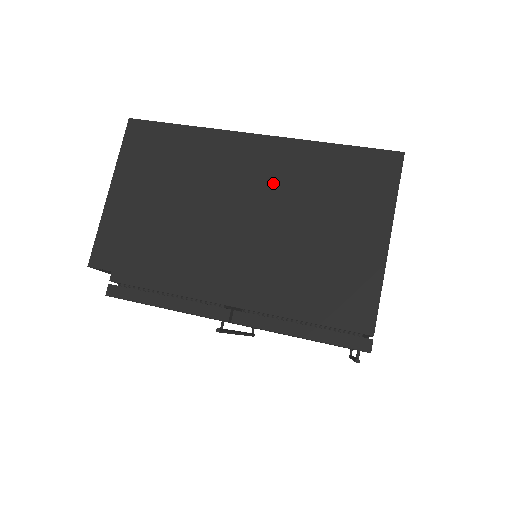
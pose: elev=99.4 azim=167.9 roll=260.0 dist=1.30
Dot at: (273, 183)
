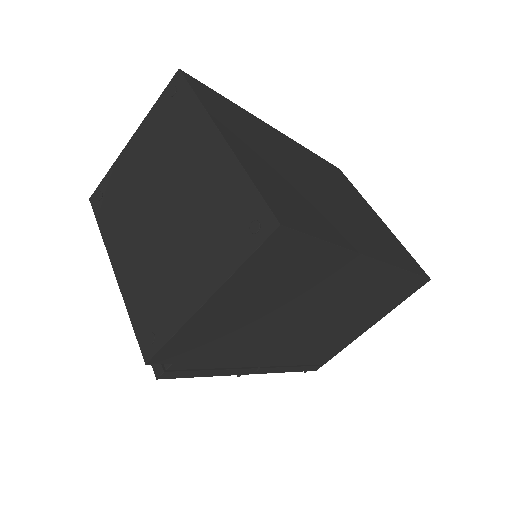
Dot at: (351, 296)
